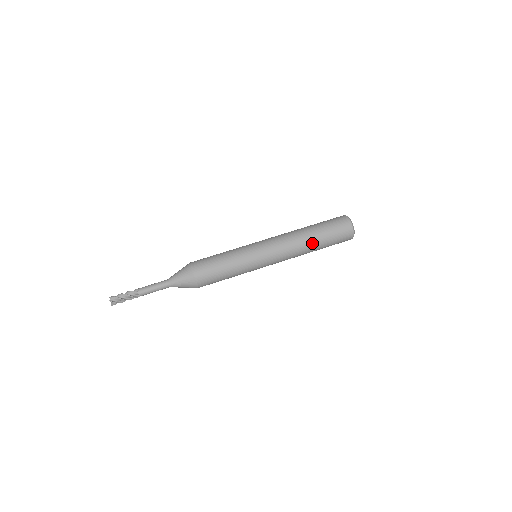
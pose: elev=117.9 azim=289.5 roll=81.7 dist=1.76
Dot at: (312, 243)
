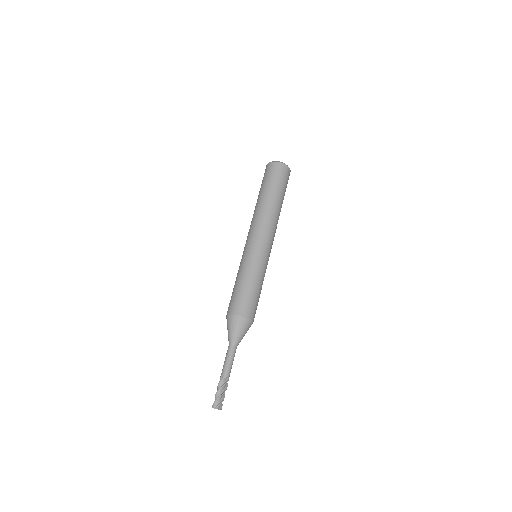
Dot at: (272, 201)
